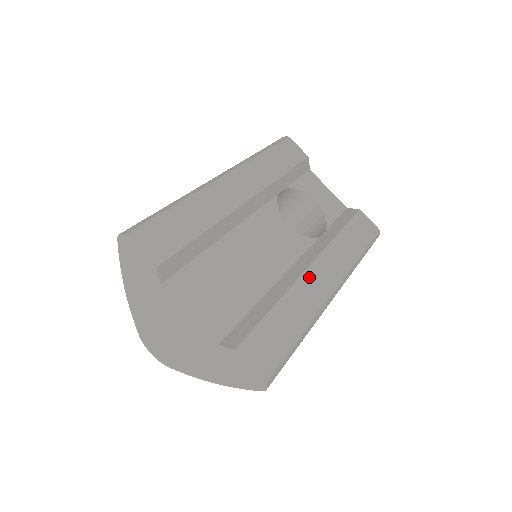
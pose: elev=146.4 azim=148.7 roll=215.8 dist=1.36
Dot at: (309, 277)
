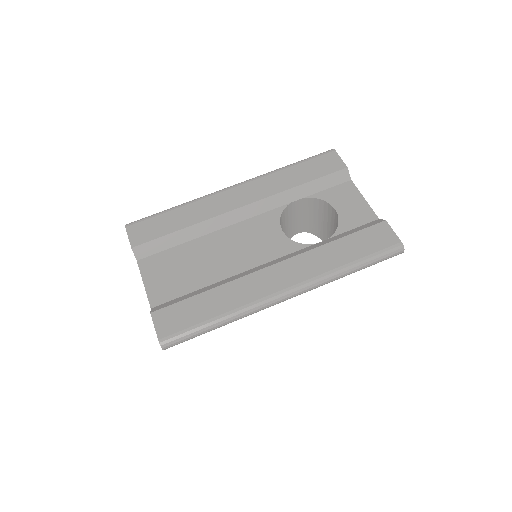
Dot at: (261, 275)
